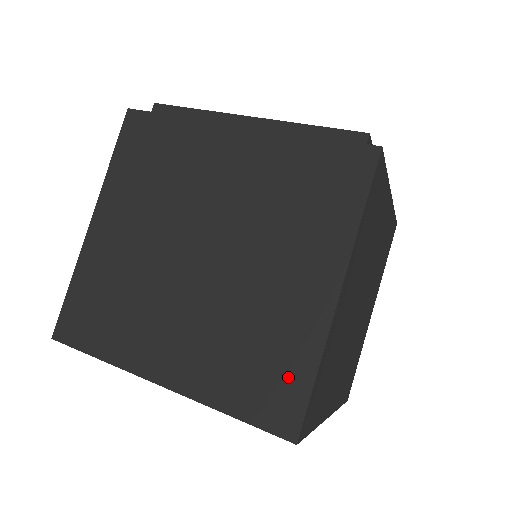
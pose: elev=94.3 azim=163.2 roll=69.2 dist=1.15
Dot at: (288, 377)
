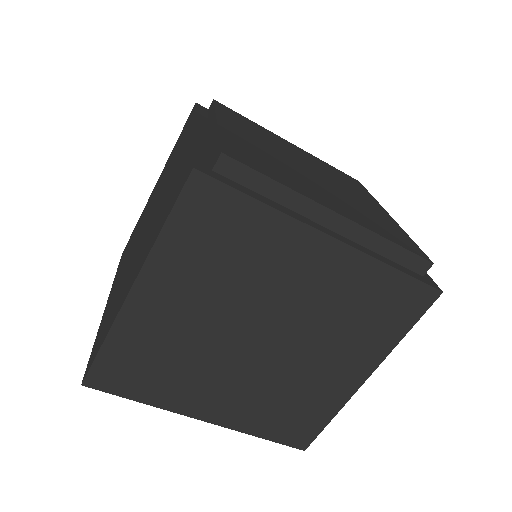
Dot at: (311, 421)
